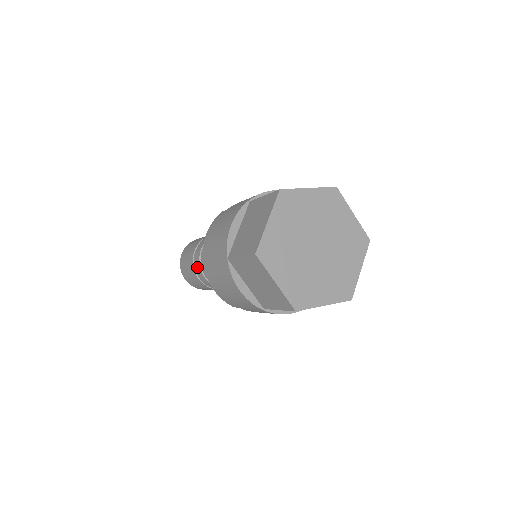
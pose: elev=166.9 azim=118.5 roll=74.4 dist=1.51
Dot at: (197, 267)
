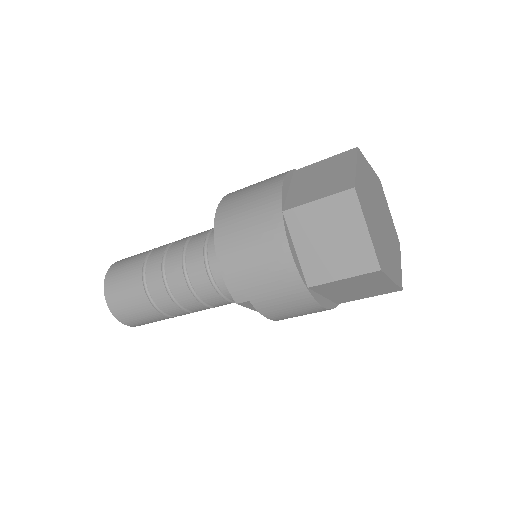
Dot at: (153, 272)
